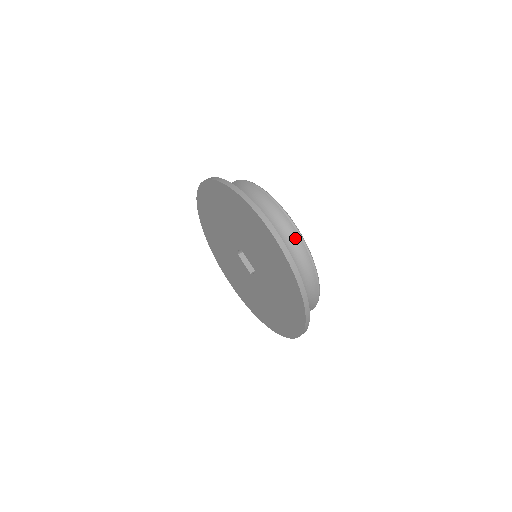
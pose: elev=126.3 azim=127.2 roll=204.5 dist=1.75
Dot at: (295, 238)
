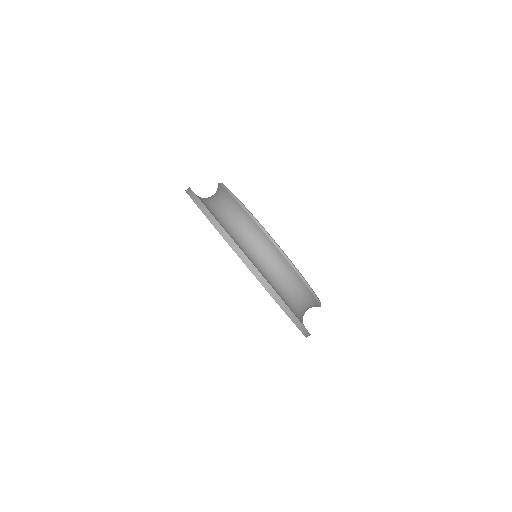
Dot at: (268, 244)
